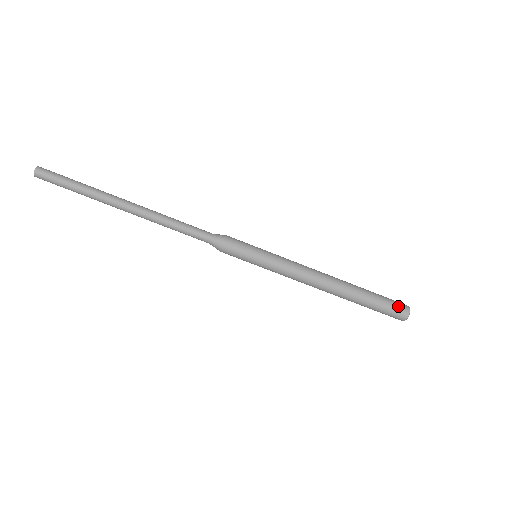
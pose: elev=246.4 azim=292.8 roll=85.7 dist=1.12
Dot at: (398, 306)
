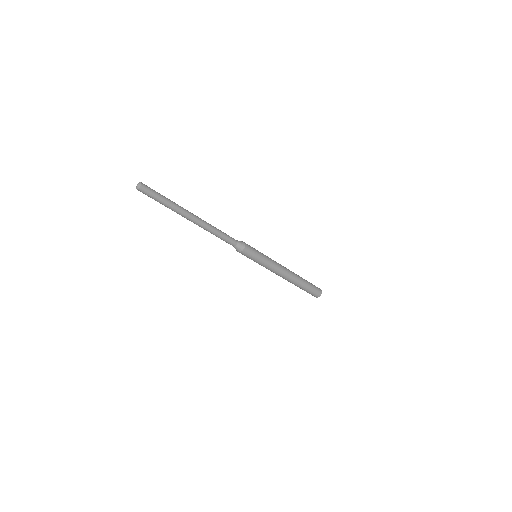
Dot at: (316, 293)
